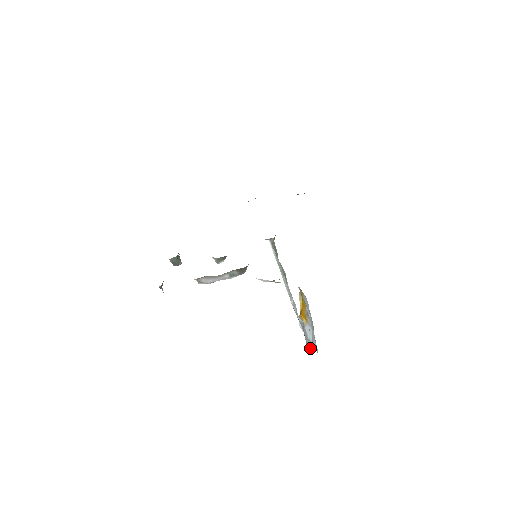
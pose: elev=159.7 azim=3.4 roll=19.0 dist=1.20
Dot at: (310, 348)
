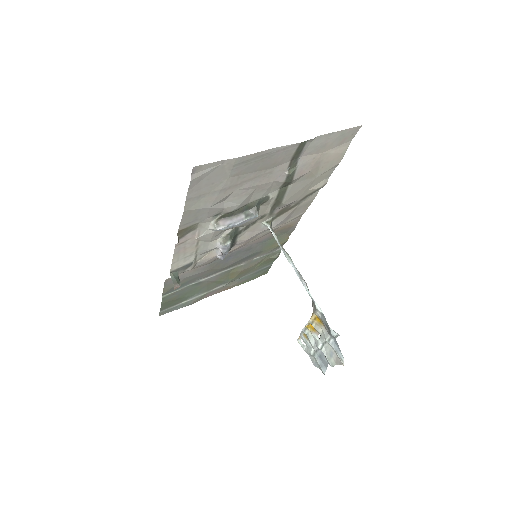
Dot at: (335, 333)
